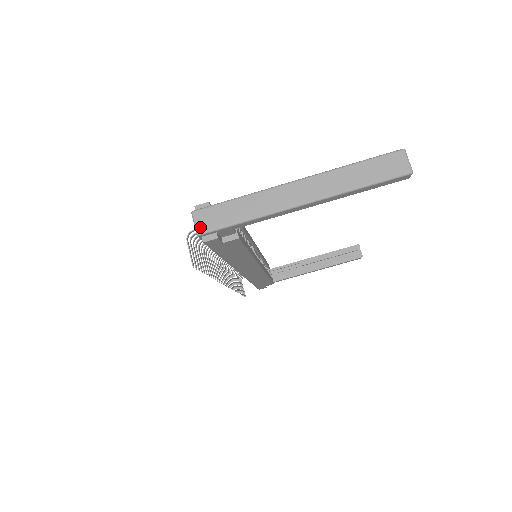
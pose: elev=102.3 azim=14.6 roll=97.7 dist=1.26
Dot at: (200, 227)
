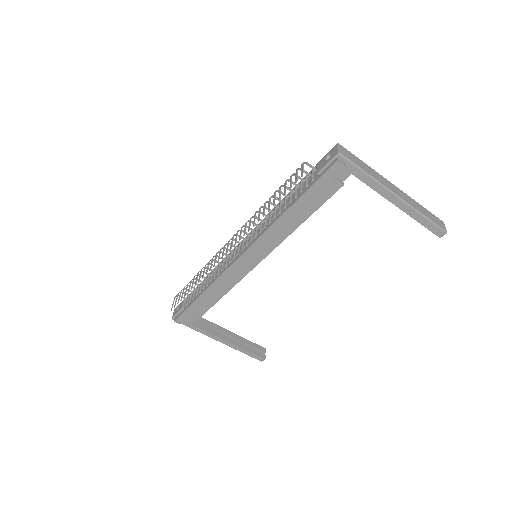
Dot at: (342, 152)
